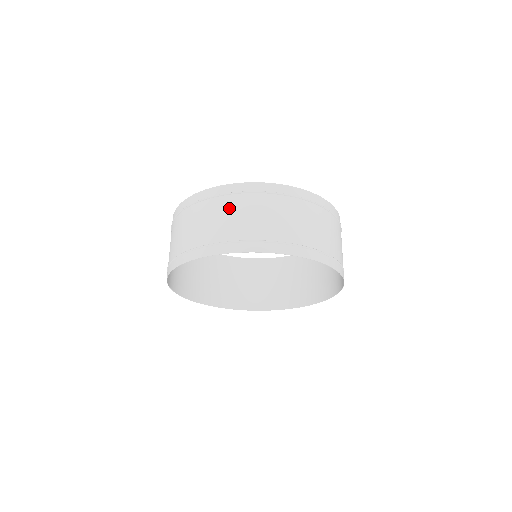
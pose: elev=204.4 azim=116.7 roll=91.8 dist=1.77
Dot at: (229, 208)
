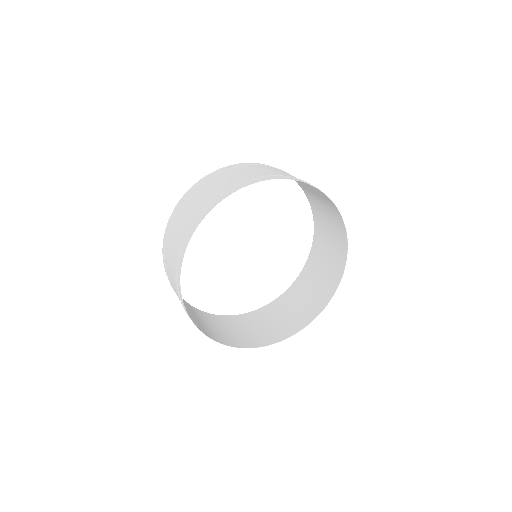
Dot at: (234, 172)
